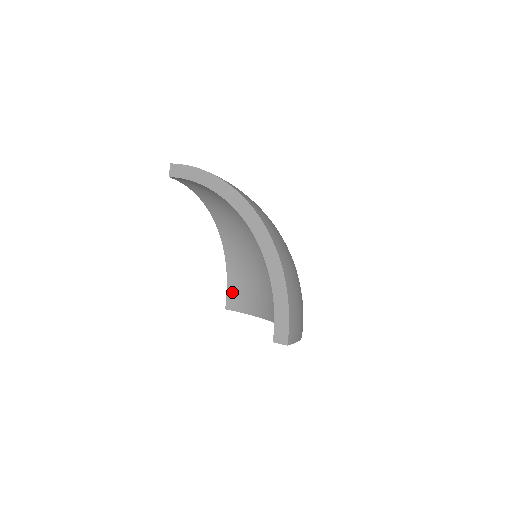
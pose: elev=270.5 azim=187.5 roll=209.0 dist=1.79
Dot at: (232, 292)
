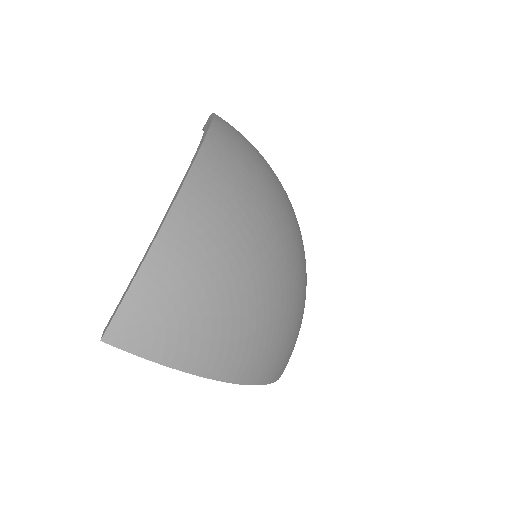
Dot at: occluded
